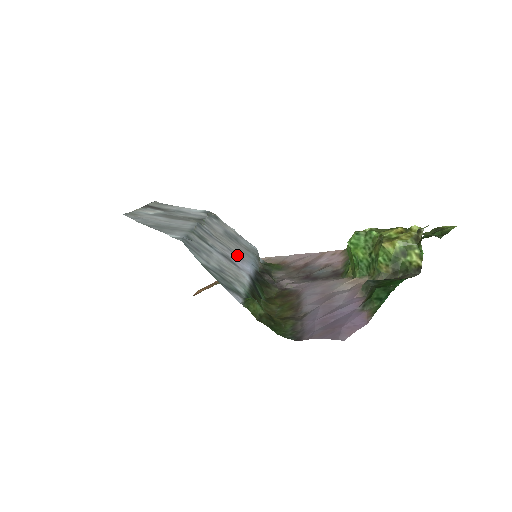
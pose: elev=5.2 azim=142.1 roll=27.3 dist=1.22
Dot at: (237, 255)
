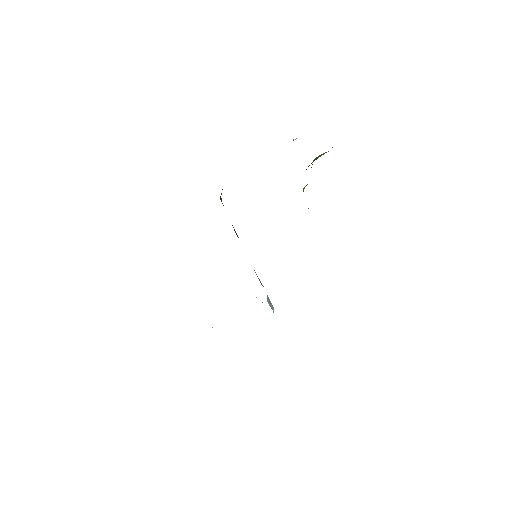
Dot at: occluded
